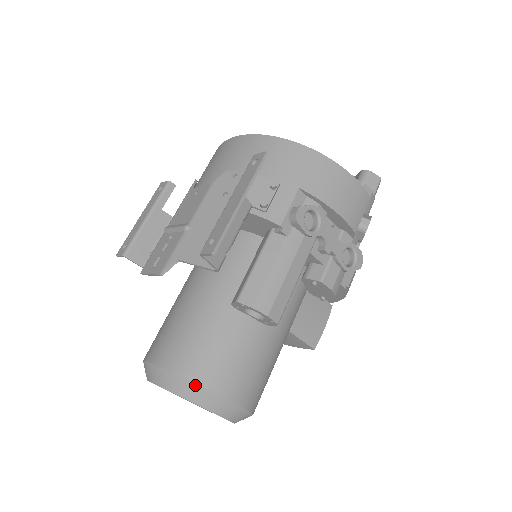
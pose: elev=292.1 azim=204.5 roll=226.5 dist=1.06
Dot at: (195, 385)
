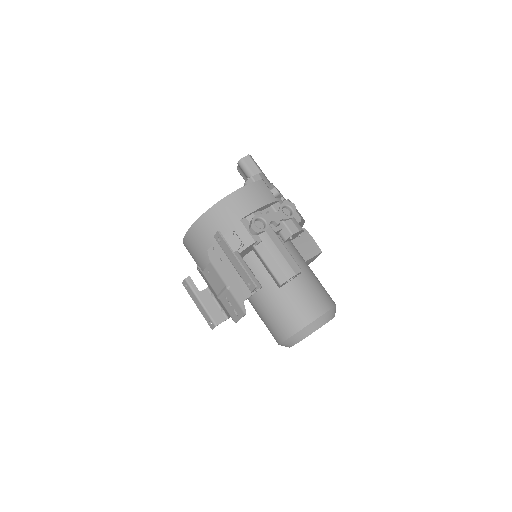
Dot at: (307, 326)
